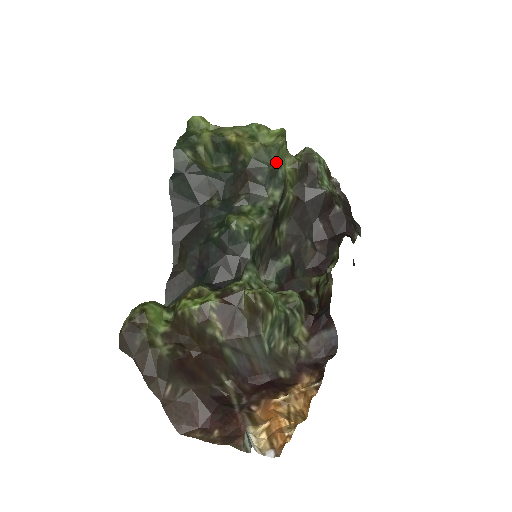
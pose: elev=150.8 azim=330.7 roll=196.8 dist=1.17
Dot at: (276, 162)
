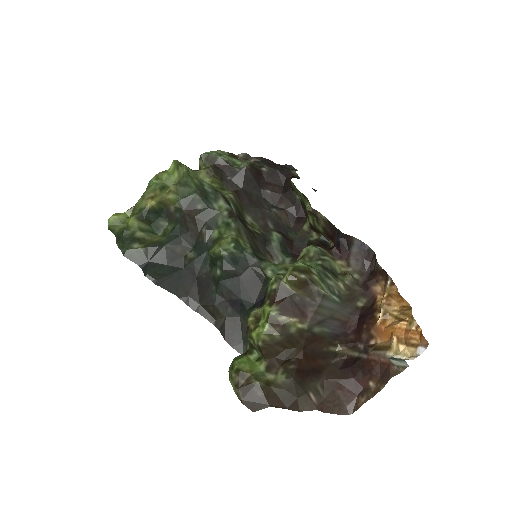
Dot at: (197, 185)
